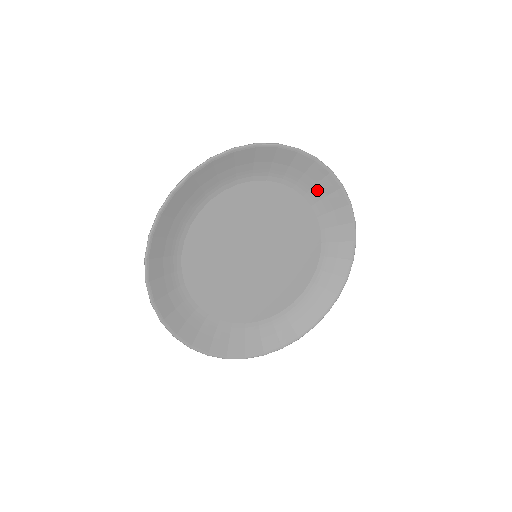
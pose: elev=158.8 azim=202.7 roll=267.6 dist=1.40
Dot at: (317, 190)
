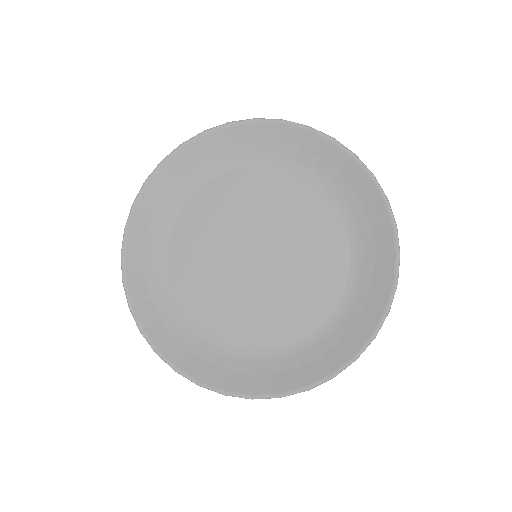
Dot at: (363, 219)
